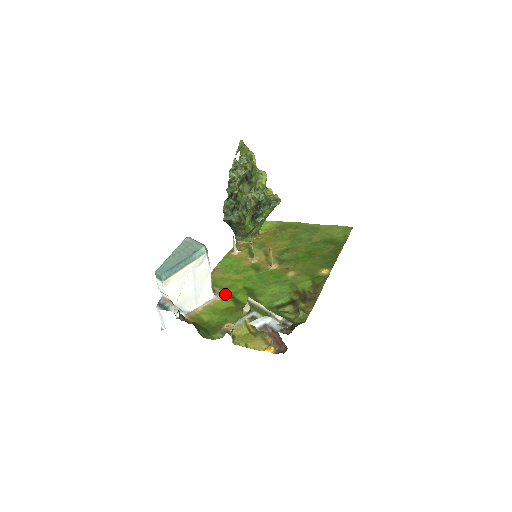
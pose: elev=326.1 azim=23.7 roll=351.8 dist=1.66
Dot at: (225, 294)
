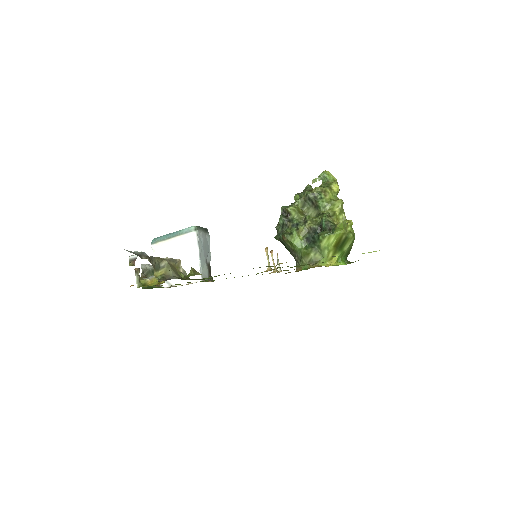
Dot at: occluded
